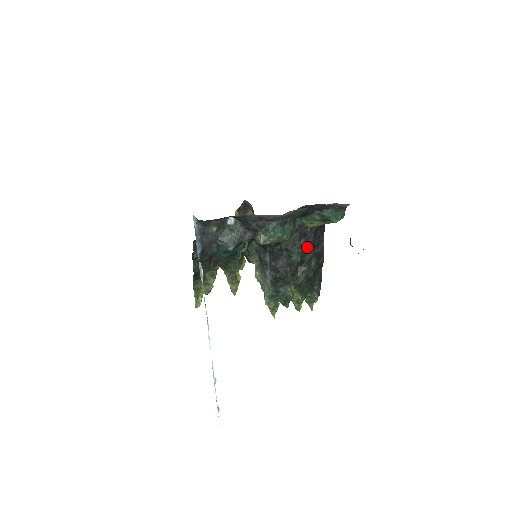
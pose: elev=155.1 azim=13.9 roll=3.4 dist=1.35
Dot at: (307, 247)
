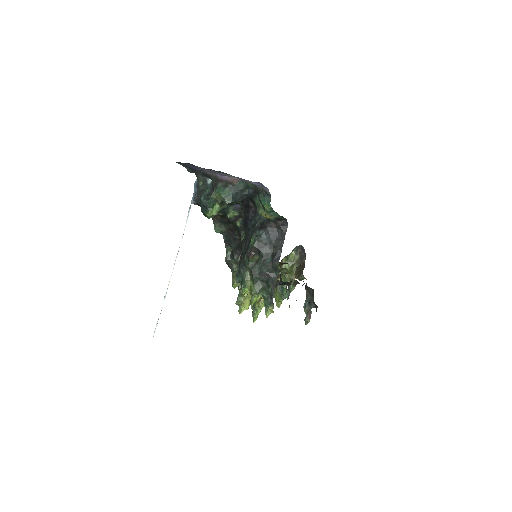
Dot at: (265, 240)
